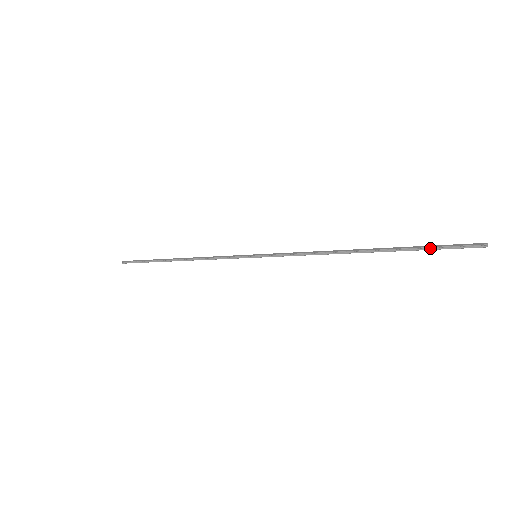
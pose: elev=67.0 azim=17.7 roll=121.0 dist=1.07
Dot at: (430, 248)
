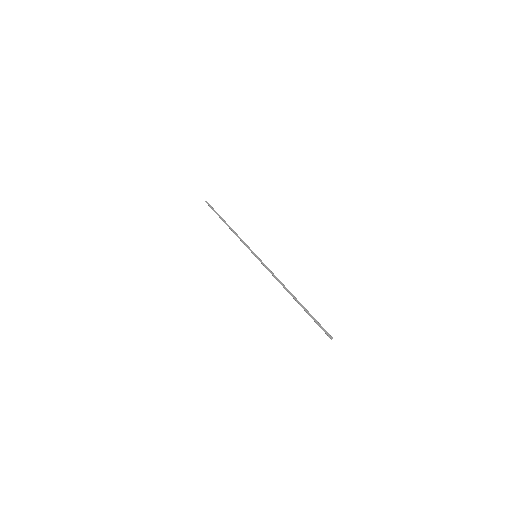
Dot at: (314, 320)
